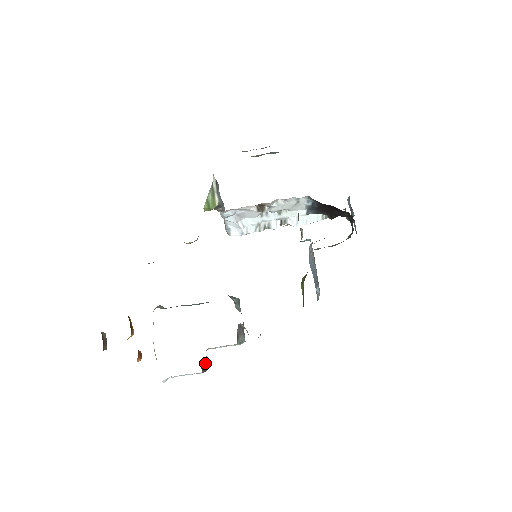
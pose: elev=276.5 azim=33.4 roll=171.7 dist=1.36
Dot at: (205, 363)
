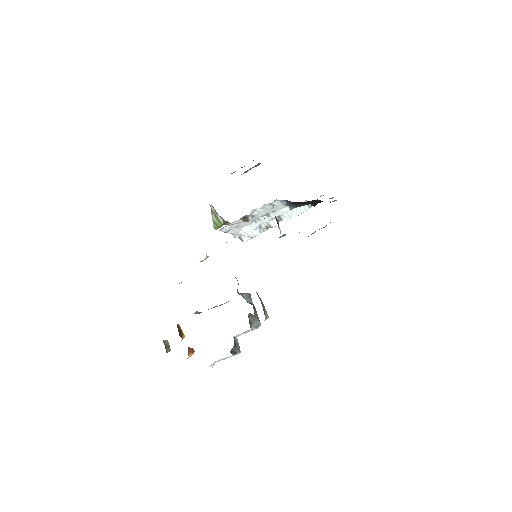
Dot at: (234, 348)
